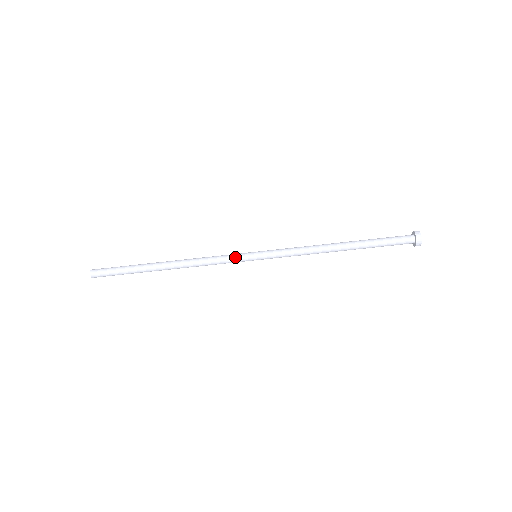
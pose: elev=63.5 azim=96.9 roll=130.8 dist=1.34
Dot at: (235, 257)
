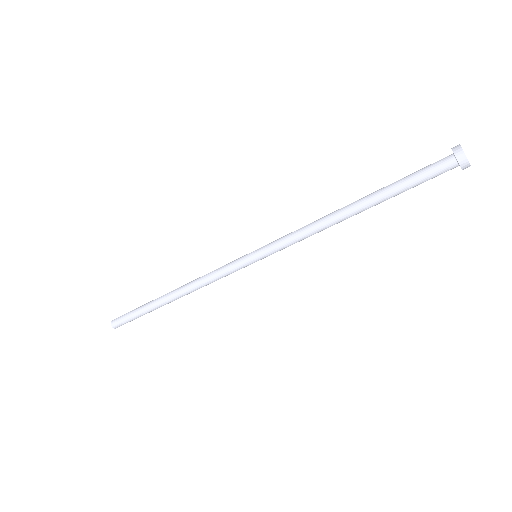
Dot at: (234, 269)
